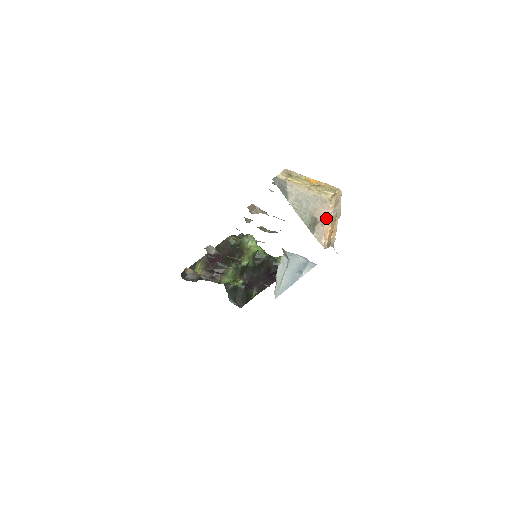
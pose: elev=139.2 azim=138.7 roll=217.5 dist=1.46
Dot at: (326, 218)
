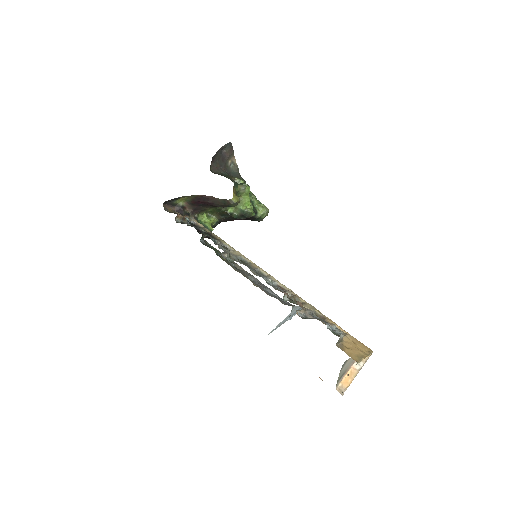
Dot at: (350, 367)
